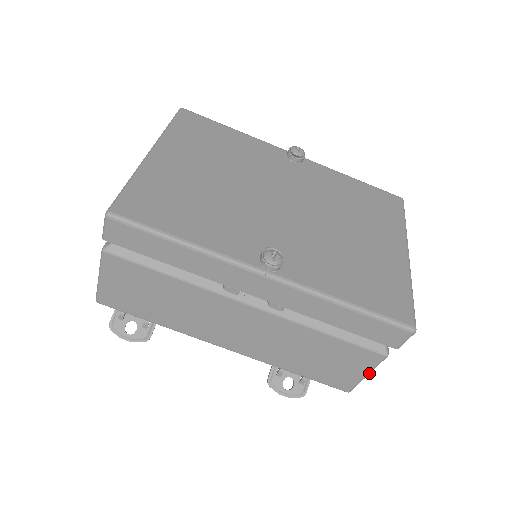
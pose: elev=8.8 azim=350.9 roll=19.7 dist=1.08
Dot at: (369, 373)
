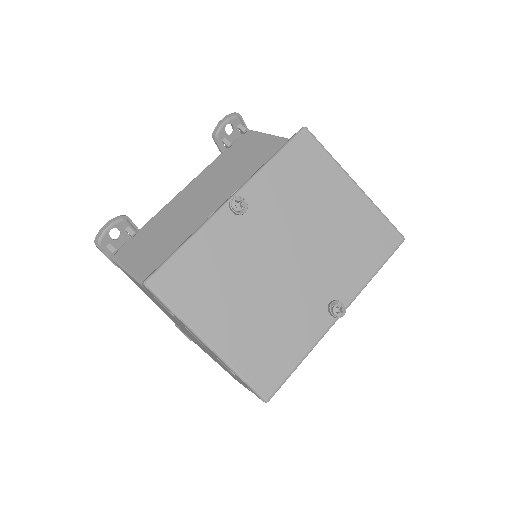
Dot at: occluded
